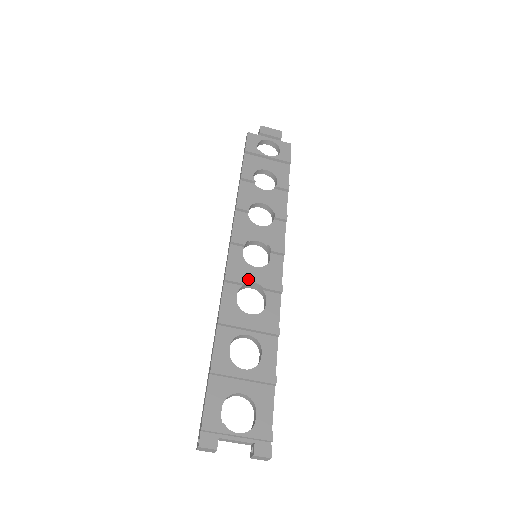
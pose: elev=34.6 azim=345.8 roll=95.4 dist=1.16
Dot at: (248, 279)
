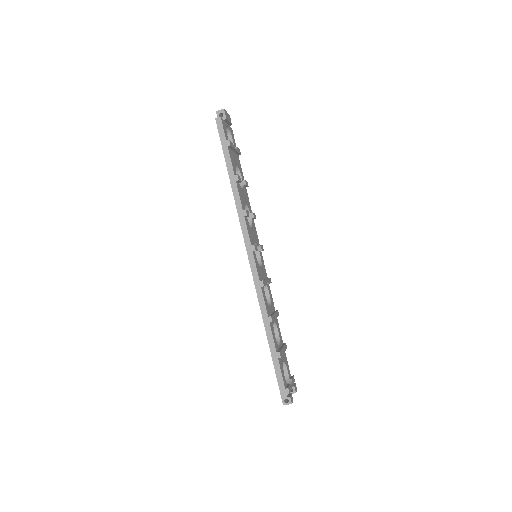
Dot at: (266, 280)
